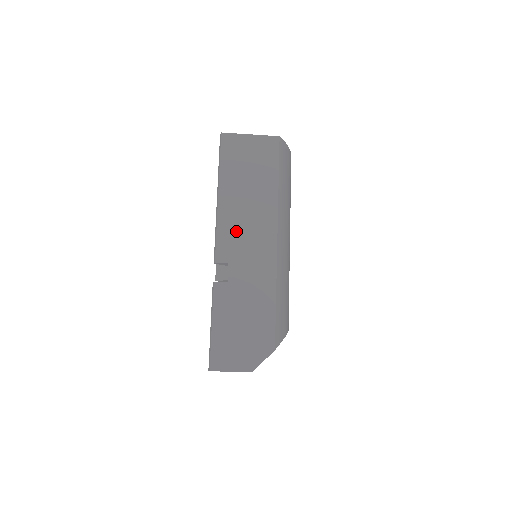
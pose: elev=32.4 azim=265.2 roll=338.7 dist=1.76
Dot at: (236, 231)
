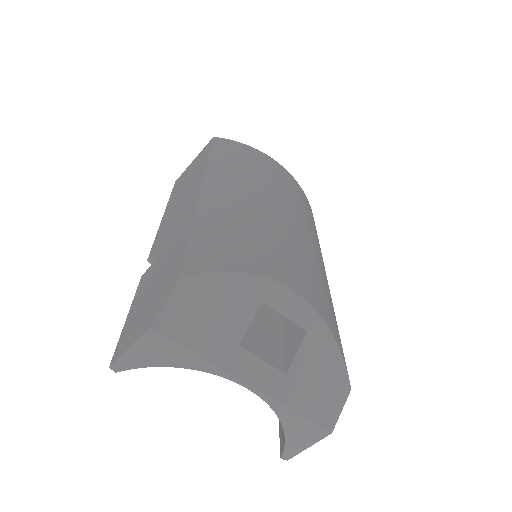
Dot at: (170, 221)
